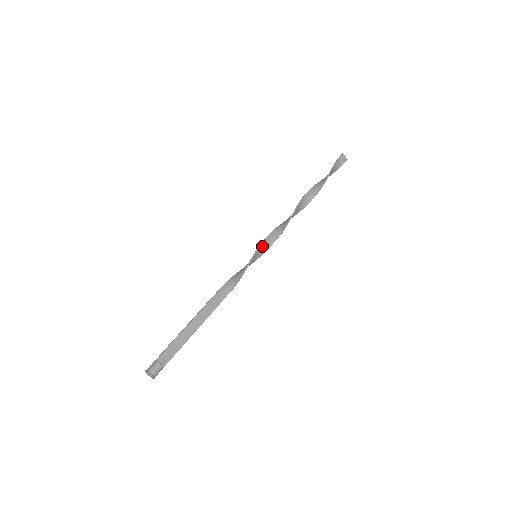
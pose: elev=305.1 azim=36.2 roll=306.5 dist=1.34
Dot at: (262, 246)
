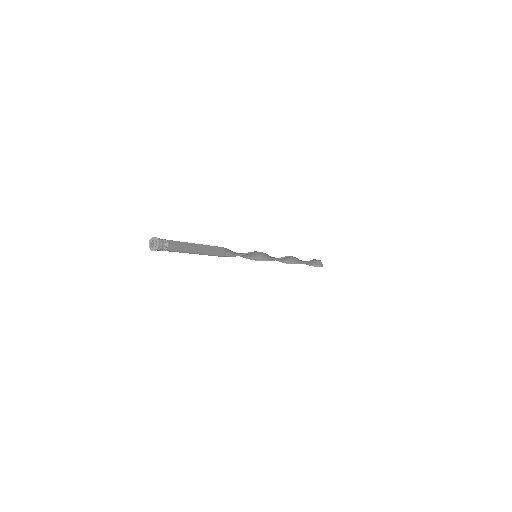
Dot at: (262, 254)
